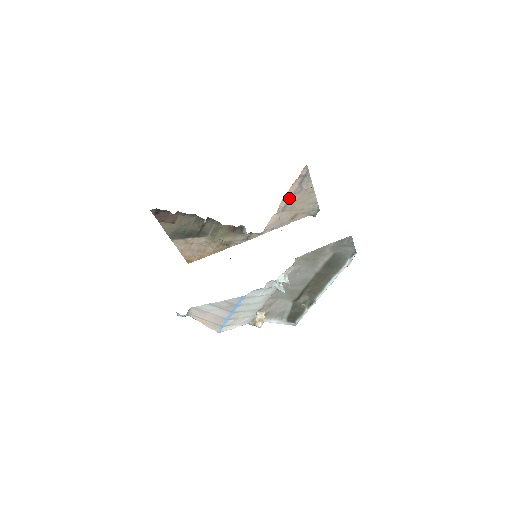
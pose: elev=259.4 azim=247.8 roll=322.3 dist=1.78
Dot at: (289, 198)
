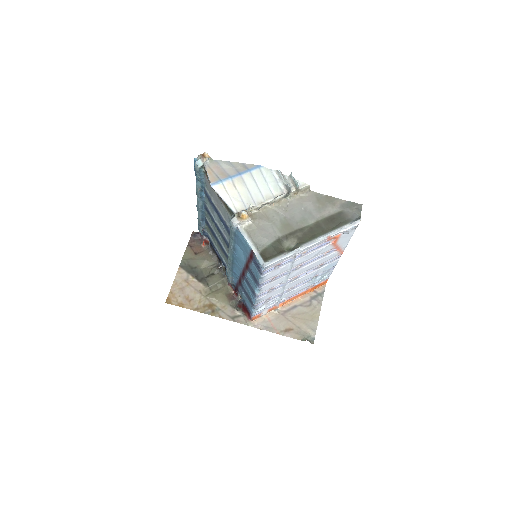
Dot at: (295, 306)
